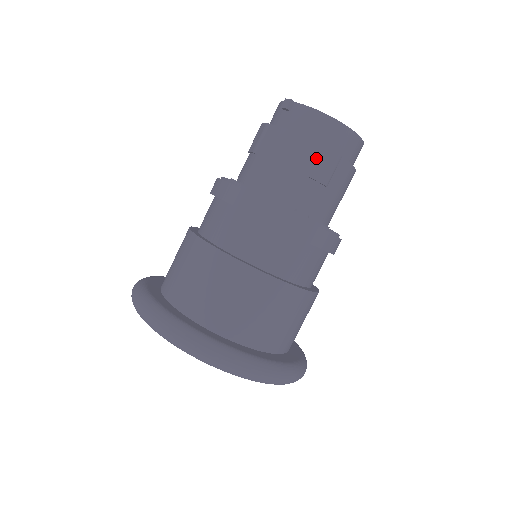
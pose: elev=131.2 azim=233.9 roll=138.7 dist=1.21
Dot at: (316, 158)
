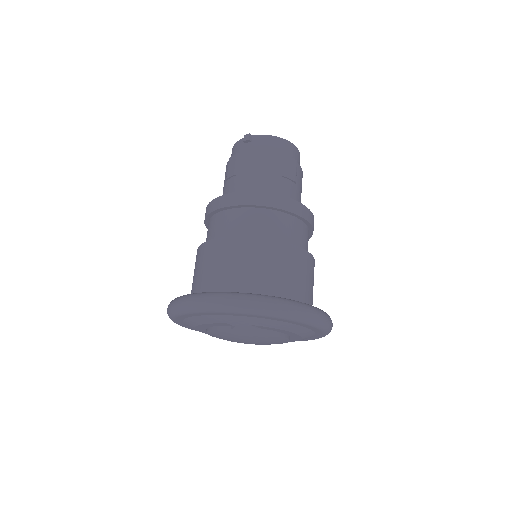
Dot at: (284, 164)
